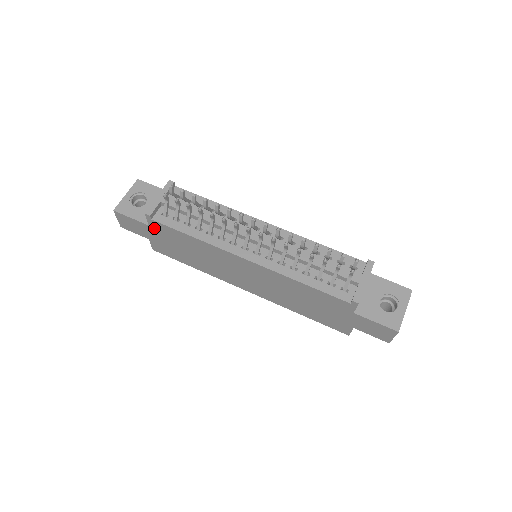
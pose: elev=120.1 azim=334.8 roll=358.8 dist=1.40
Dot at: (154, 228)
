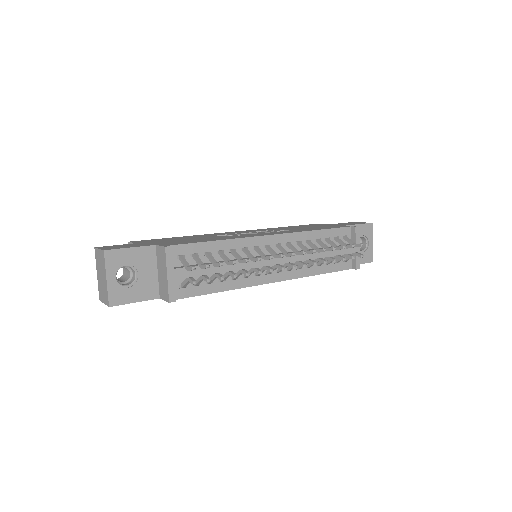
Dot at: occluded
